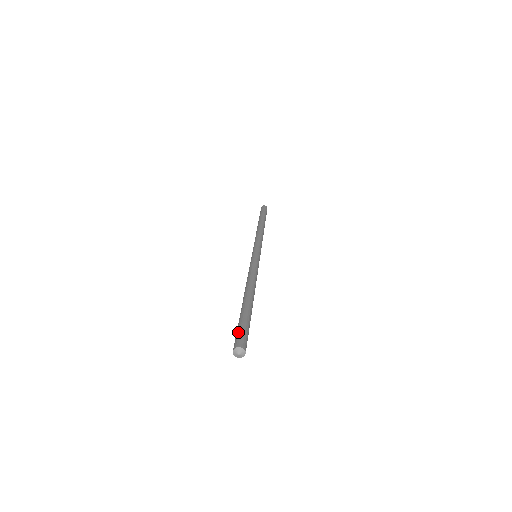
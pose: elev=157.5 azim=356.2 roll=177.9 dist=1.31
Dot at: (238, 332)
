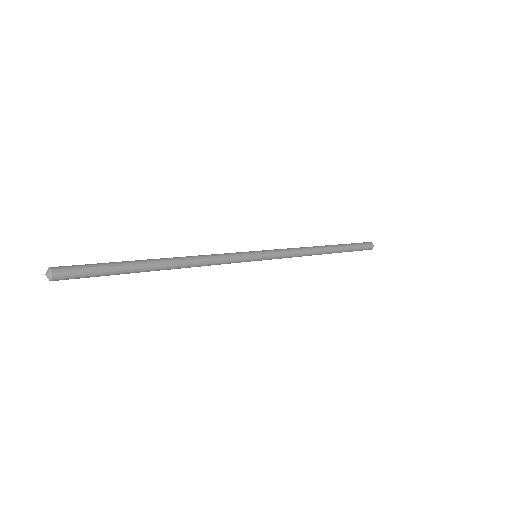
Dot at: (82, 265)
